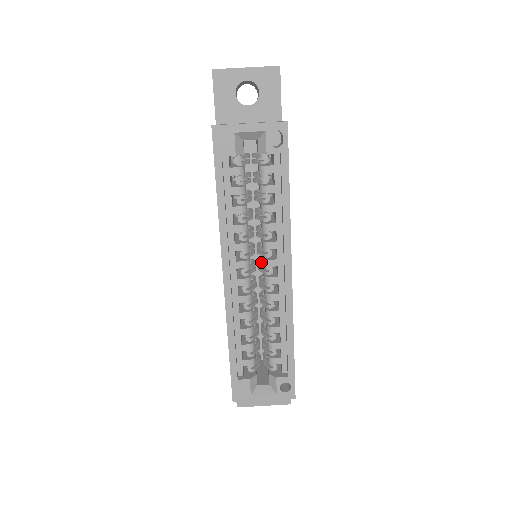
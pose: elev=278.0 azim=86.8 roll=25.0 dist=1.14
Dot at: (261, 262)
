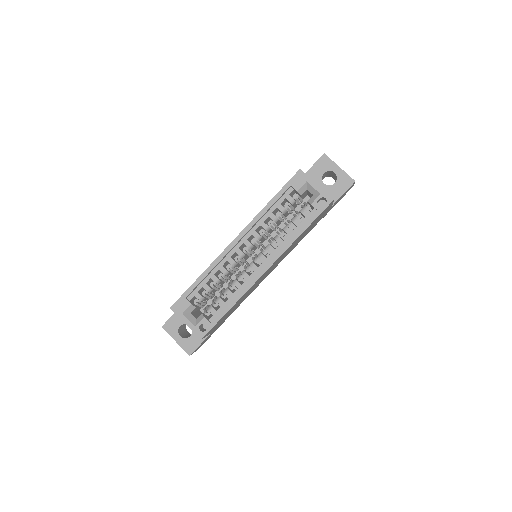
Dot at: occluded
